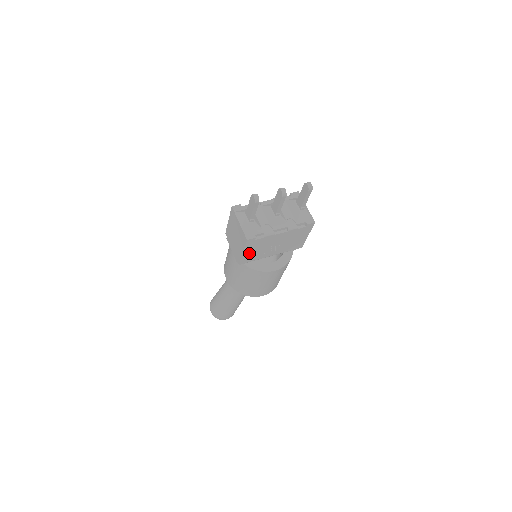
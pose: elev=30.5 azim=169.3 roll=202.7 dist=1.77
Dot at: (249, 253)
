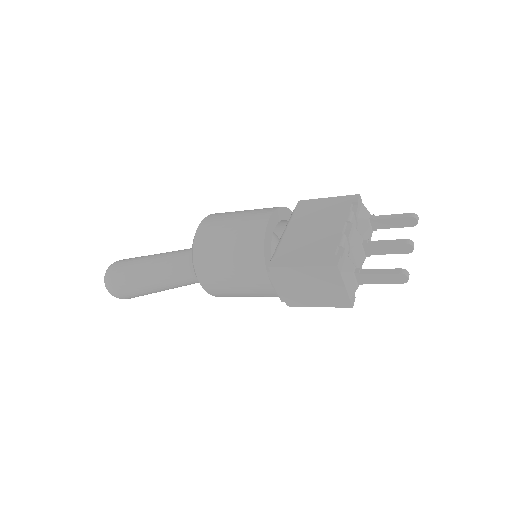
Dot at: occluded
